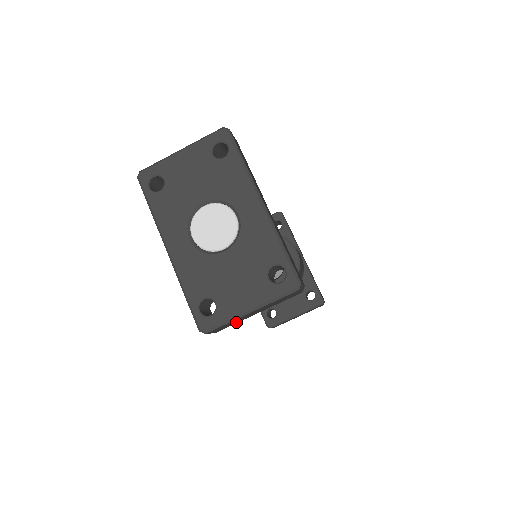
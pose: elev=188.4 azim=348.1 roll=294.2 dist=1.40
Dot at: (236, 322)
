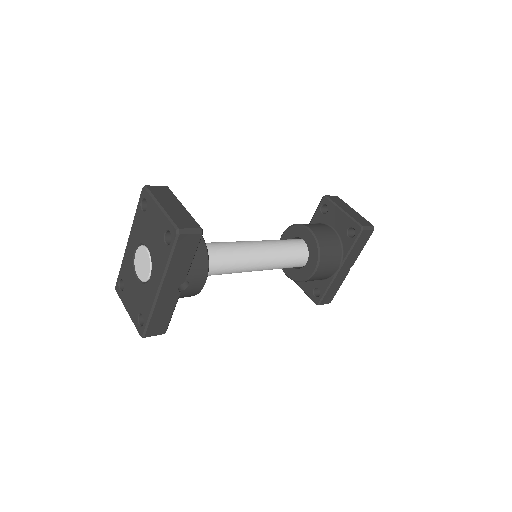
Dot at: occluded
